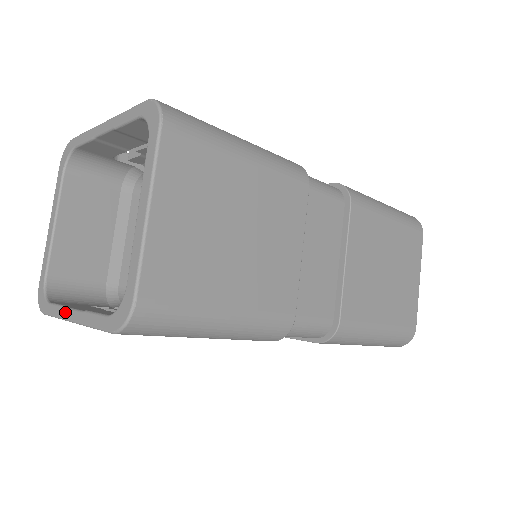
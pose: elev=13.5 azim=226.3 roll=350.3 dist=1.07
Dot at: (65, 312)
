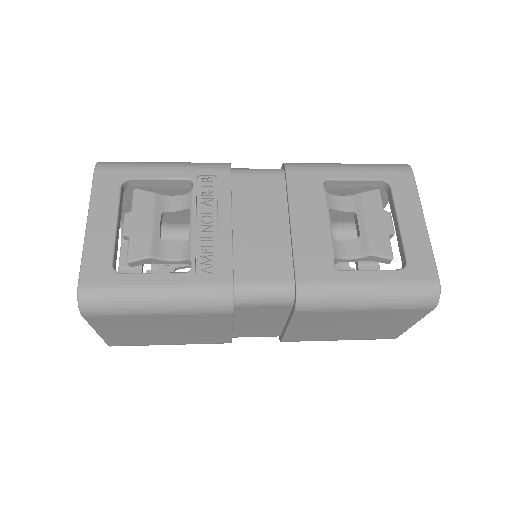
Dot at: (118, 271)
